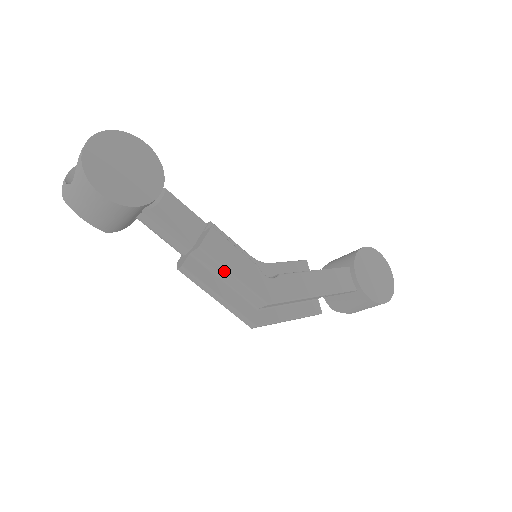
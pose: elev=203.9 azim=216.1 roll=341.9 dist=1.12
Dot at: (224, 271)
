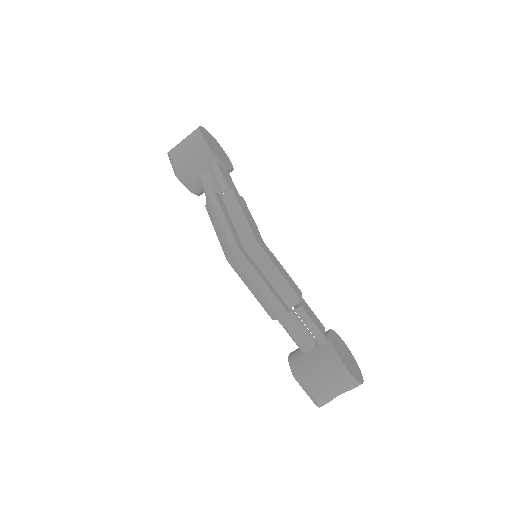
Dot at: (238, 208)
